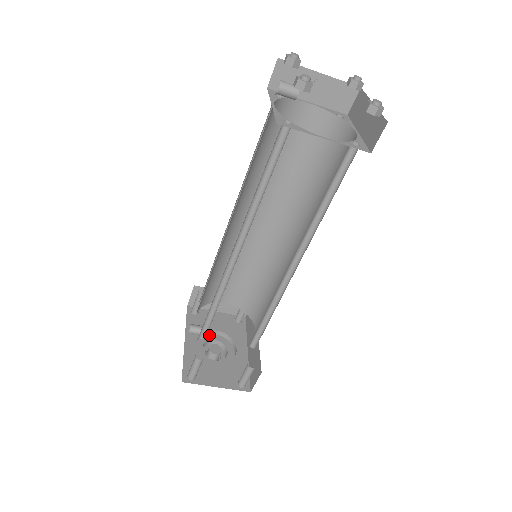
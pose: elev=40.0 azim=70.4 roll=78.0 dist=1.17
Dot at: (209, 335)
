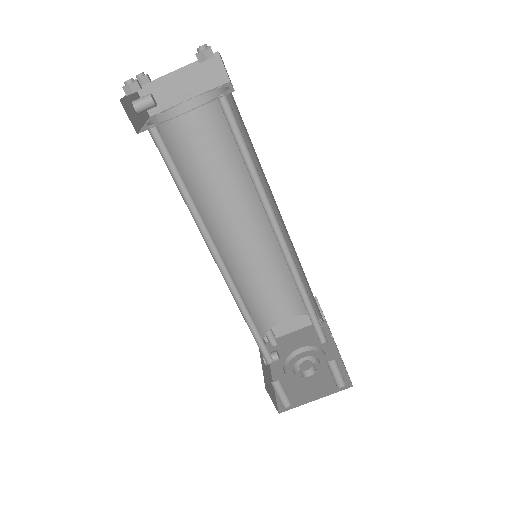
Dot at: (296, 356)
